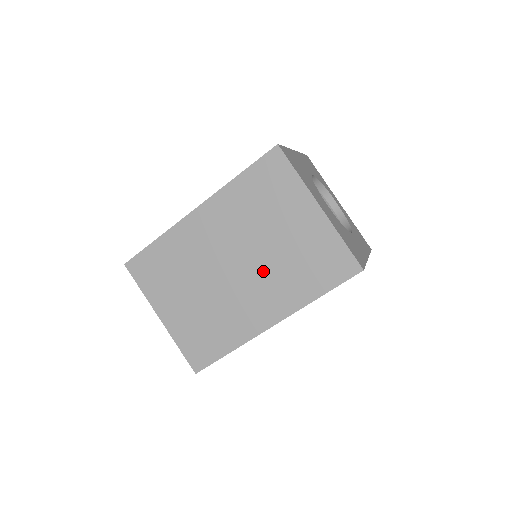
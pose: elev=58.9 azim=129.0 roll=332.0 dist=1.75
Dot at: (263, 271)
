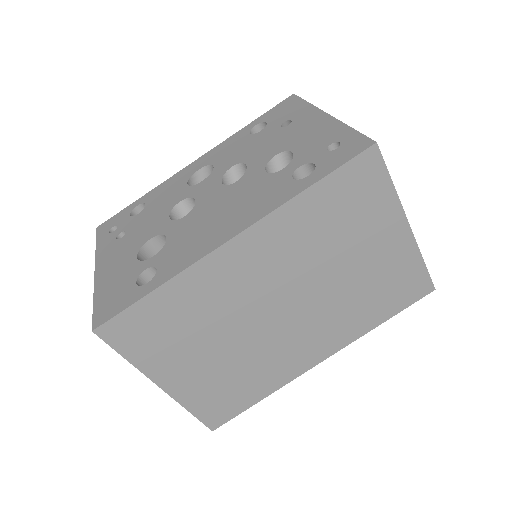
Dot at: (322, 307)
